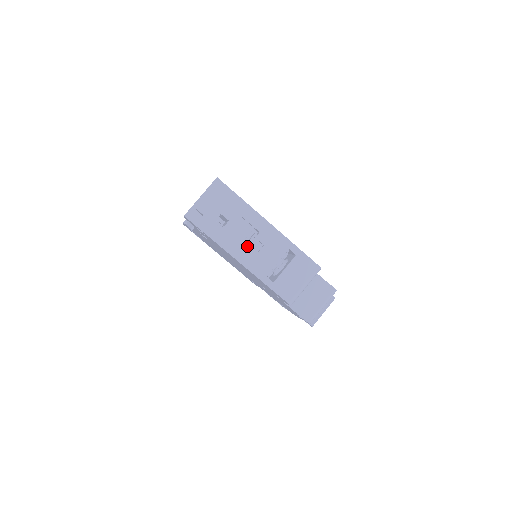
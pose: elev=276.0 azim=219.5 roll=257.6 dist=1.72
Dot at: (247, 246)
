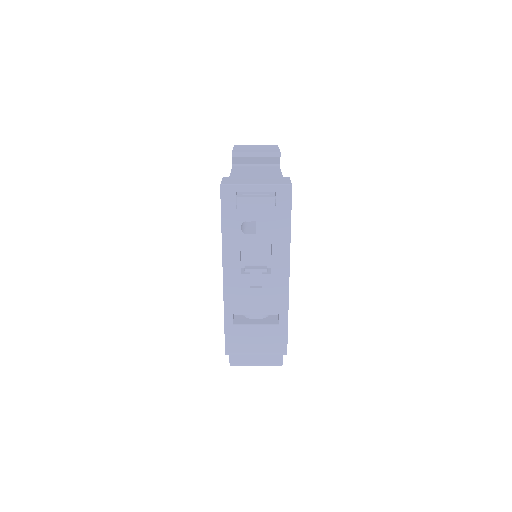
Dot at: (246, 272)
